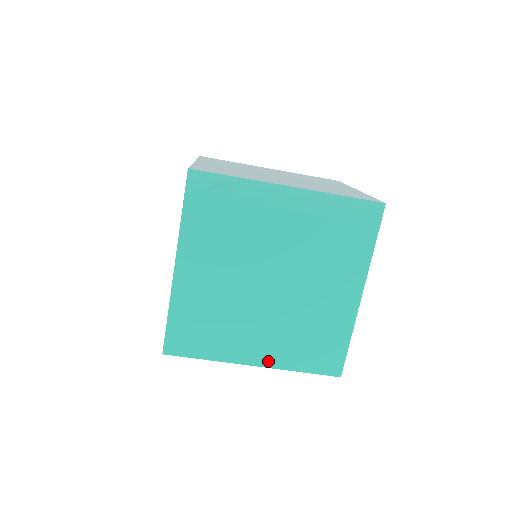
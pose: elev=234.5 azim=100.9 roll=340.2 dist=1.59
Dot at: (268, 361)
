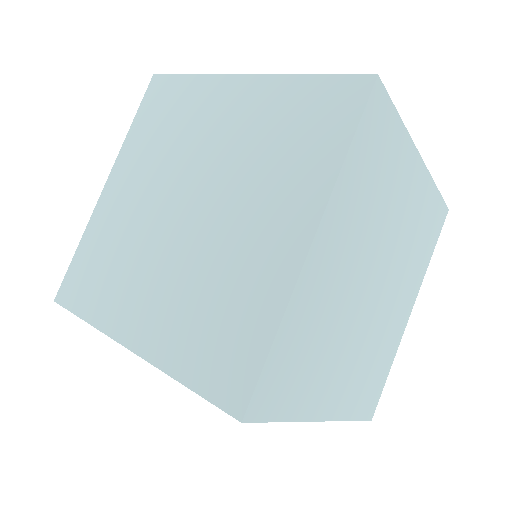
Dot at: occluded
